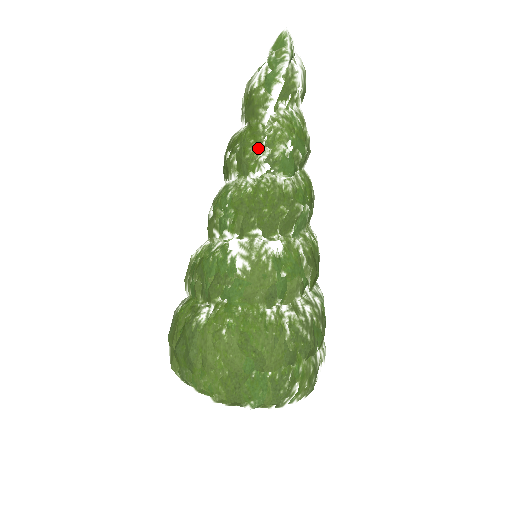
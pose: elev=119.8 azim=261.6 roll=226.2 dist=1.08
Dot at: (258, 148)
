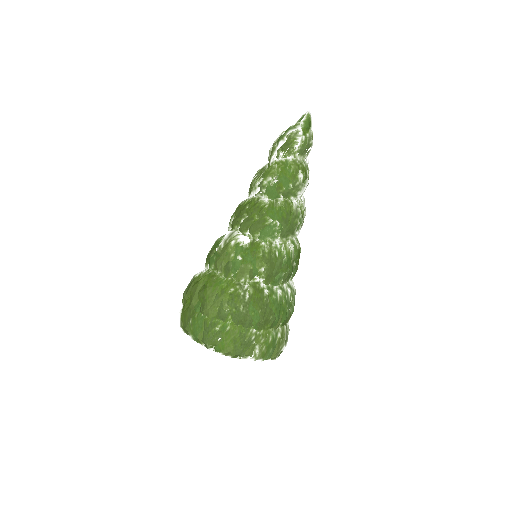
Dot at: (258, 177)
